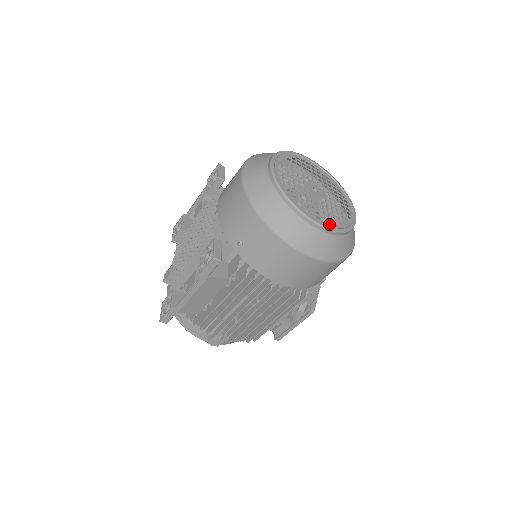
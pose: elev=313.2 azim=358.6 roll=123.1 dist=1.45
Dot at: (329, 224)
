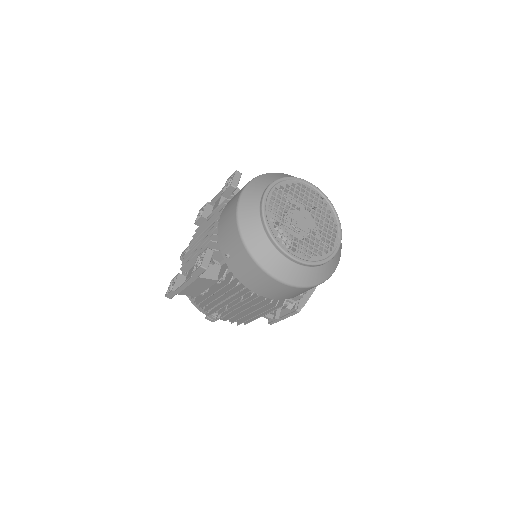
Dot at: occluded
